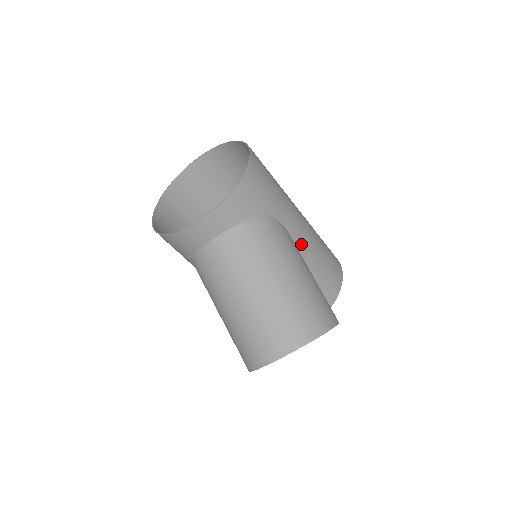
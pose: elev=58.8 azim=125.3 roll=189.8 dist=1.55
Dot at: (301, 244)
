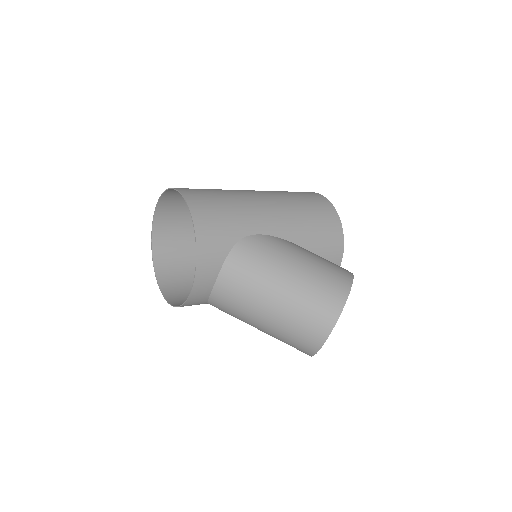
Dot at: (283, 231)
